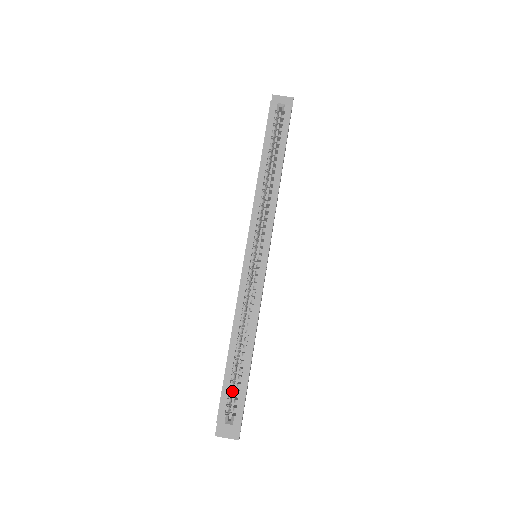
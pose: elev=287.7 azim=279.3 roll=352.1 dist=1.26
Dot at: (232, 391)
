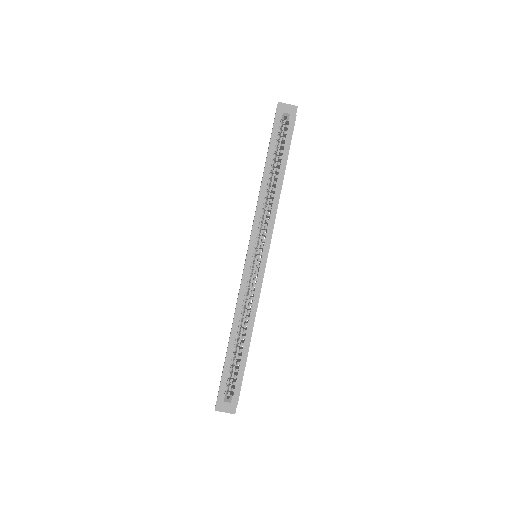
Dot at: (231, 374)
